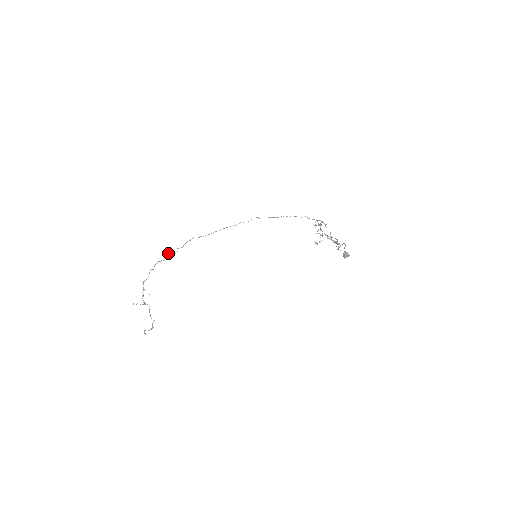
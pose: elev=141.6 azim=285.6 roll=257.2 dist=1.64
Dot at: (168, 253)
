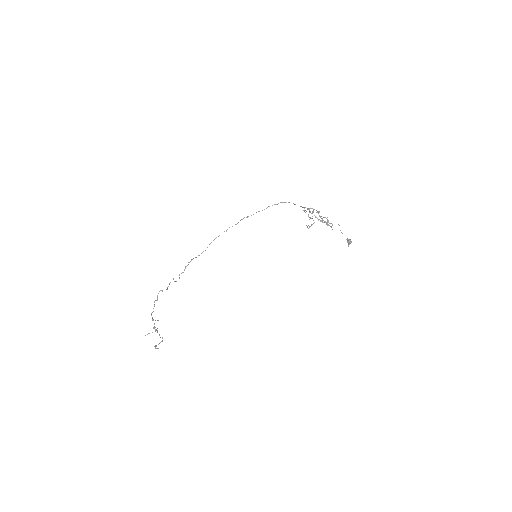
Dot at: (170, 282)
